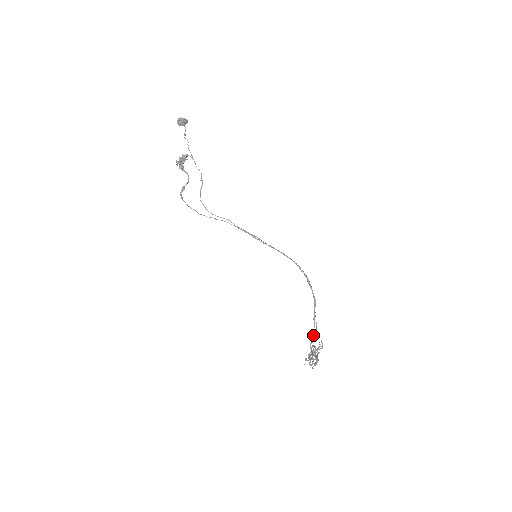
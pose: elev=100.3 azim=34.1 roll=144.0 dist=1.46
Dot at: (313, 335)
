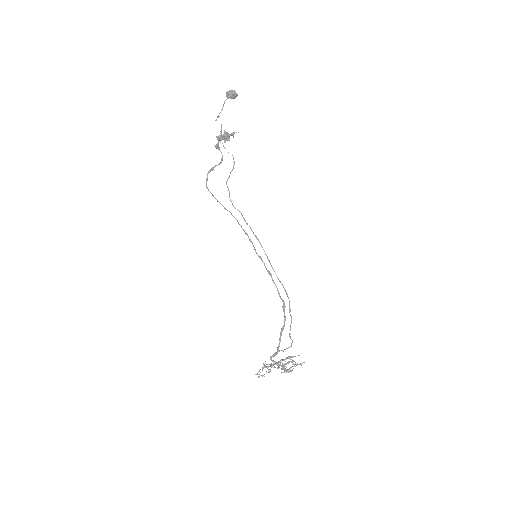
Dot at: (277, 351)
